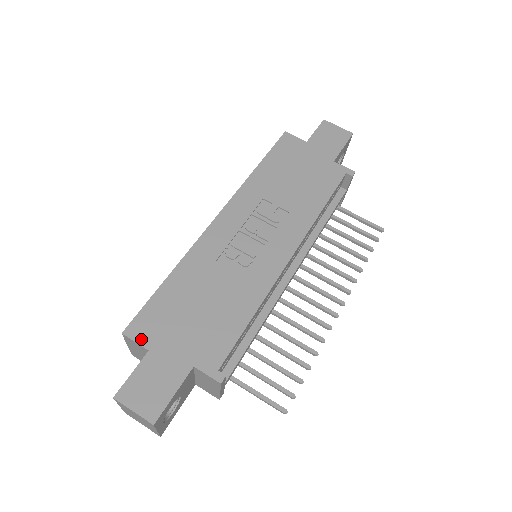
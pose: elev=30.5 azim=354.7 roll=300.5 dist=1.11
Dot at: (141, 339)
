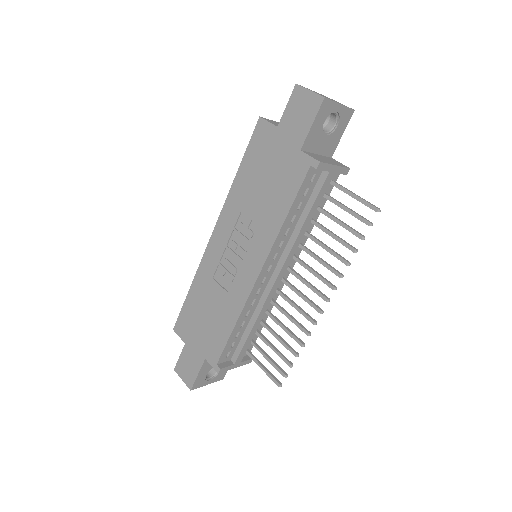
Dot at: (181, 335)
